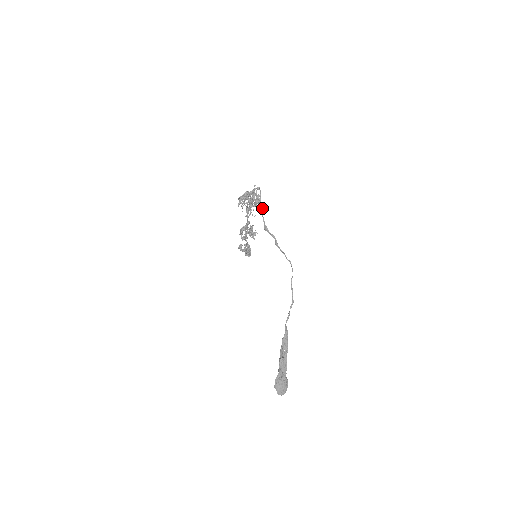
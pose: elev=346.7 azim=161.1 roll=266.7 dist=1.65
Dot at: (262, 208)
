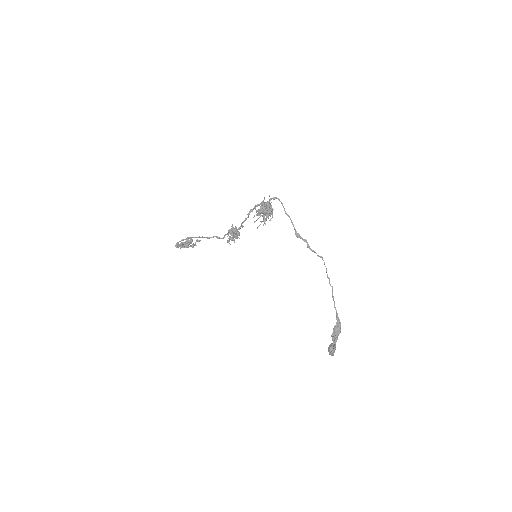
Dot at: occluded
